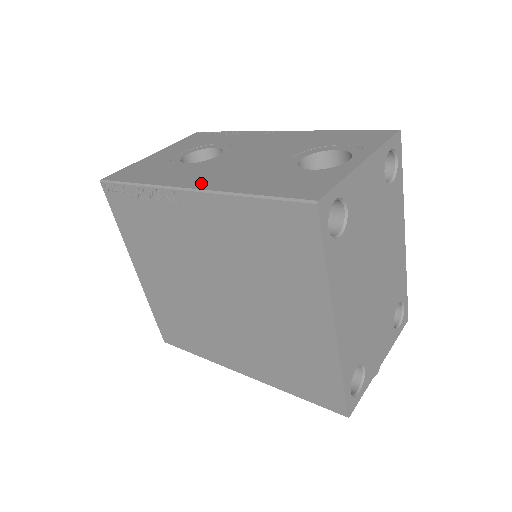
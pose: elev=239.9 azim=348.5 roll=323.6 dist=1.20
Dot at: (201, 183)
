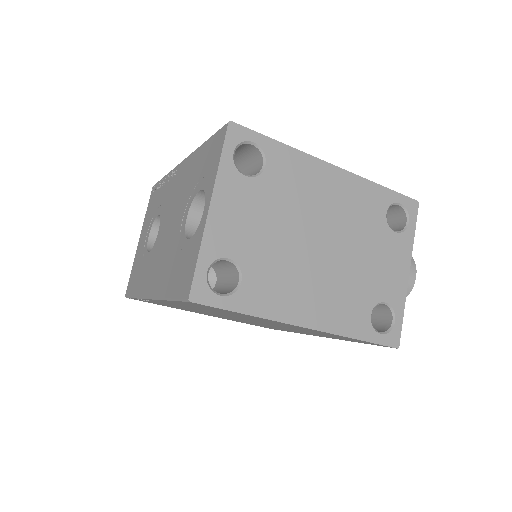
Dot at: (152, 287)
